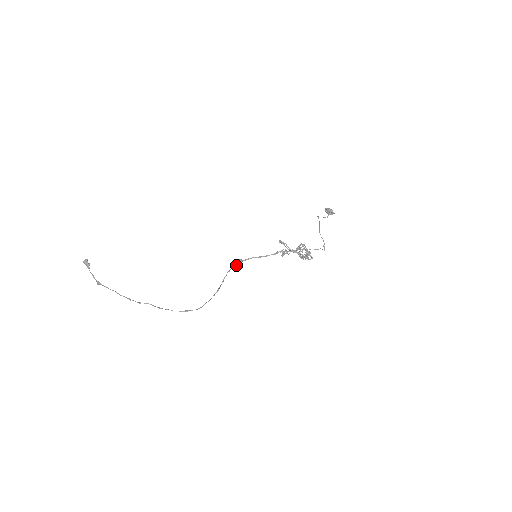
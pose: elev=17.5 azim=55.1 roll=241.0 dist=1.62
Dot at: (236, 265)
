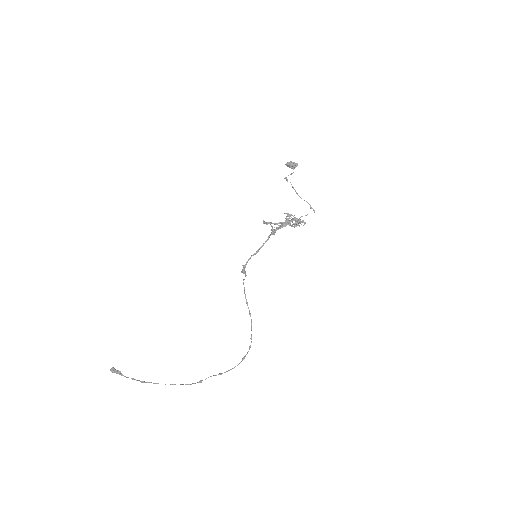
Dot at: occluded
